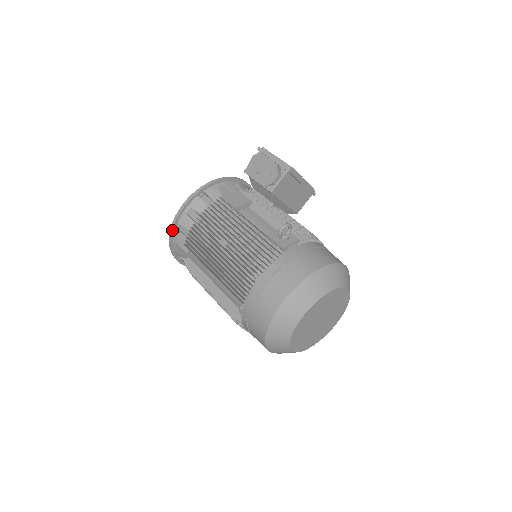
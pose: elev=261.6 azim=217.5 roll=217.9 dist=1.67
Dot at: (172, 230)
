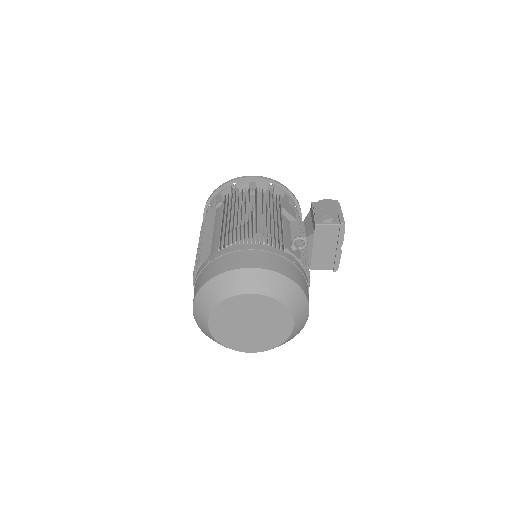
Dot at: (228, 182)
